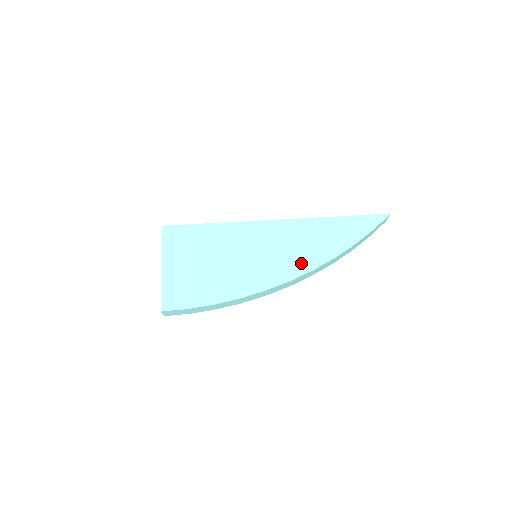
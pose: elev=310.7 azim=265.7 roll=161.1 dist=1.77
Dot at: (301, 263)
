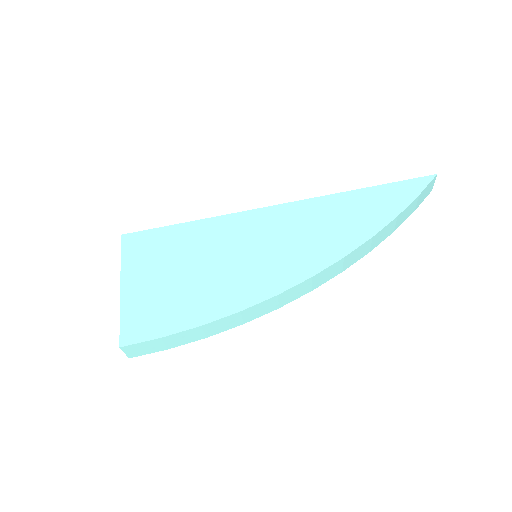
Dot at: (321, 252)
